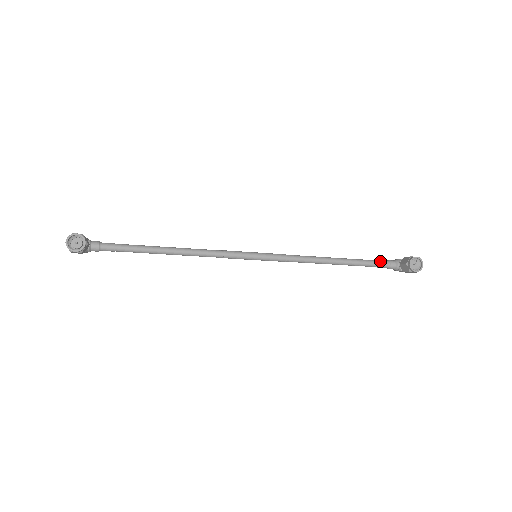
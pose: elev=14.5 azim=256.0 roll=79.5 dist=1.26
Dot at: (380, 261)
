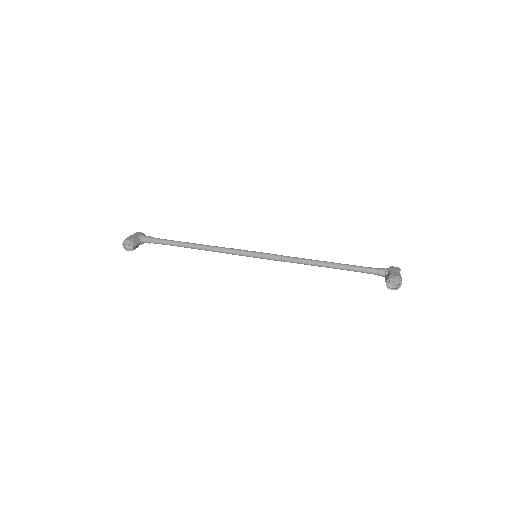
Dot at: (369, 269)
